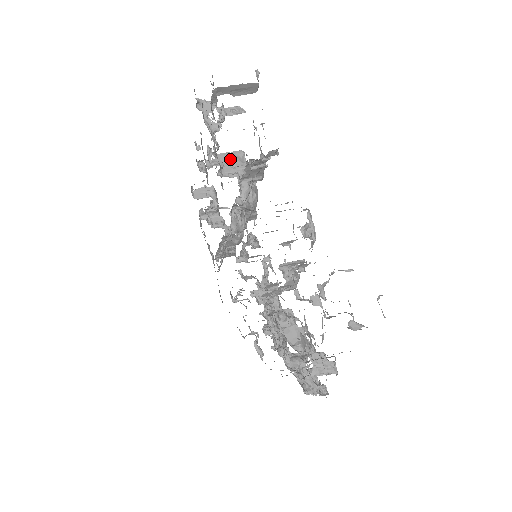
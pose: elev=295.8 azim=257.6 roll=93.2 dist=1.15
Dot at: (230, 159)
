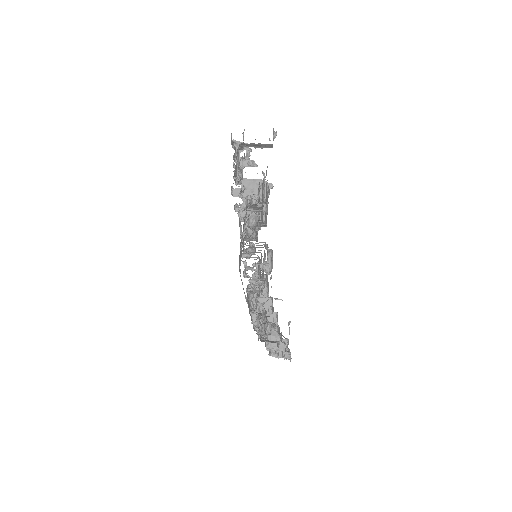
Dot at: (251, 185)
